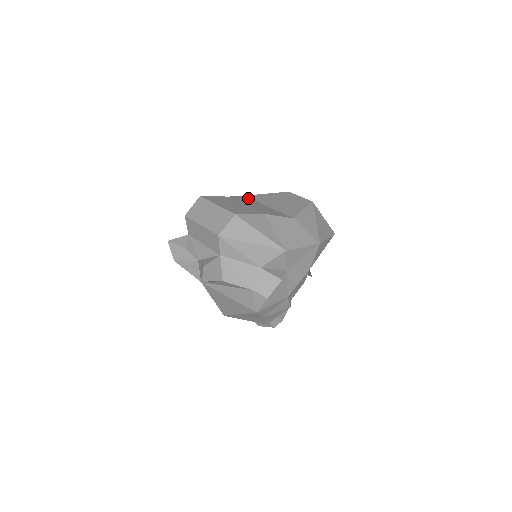
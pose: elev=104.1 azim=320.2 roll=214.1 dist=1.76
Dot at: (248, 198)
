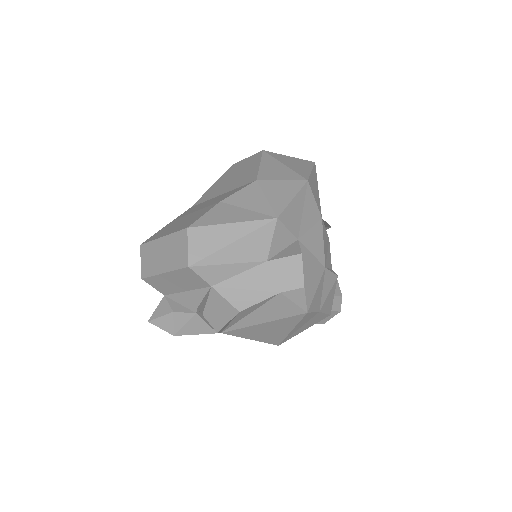
Dot at: occluded
